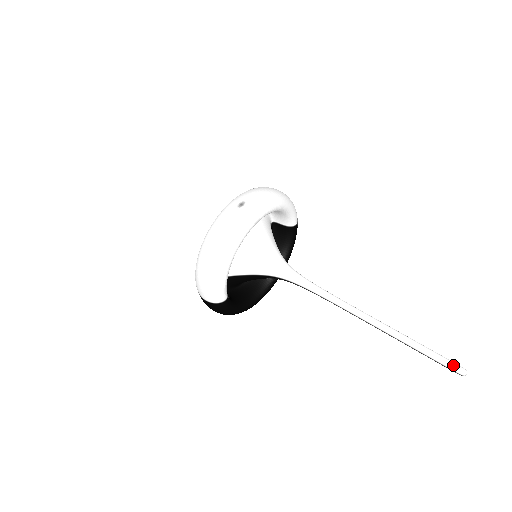
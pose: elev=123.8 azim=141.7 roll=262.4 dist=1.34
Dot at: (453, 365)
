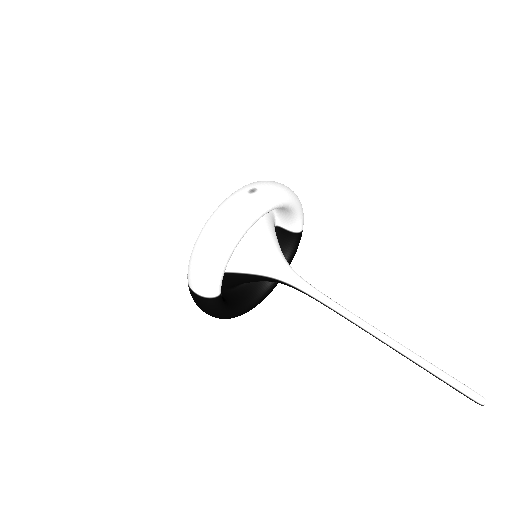
Dot at: (471, 391)
